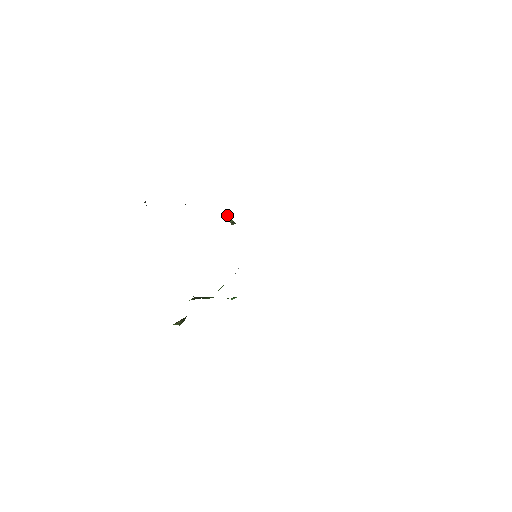
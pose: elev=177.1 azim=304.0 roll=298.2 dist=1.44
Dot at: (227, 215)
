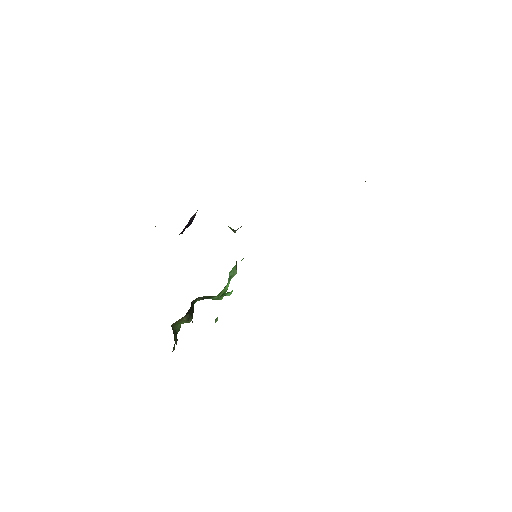
Dot at: occluded
